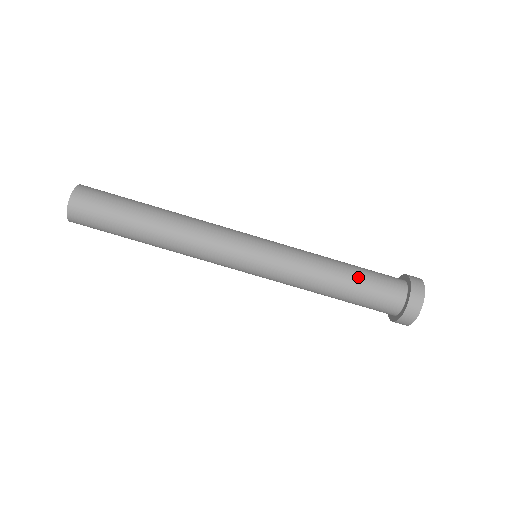
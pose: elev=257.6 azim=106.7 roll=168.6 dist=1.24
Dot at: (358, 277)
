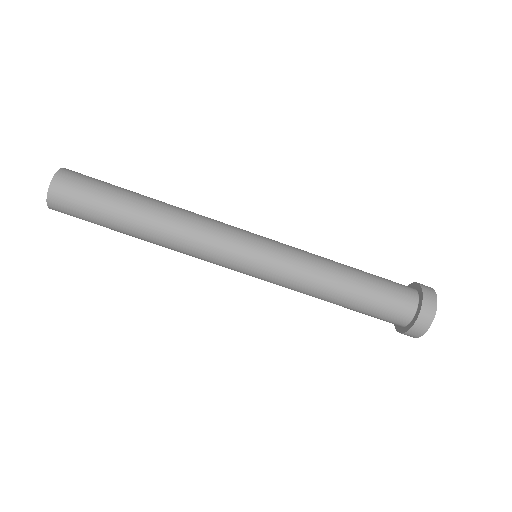
Dot at: (365, 290)
